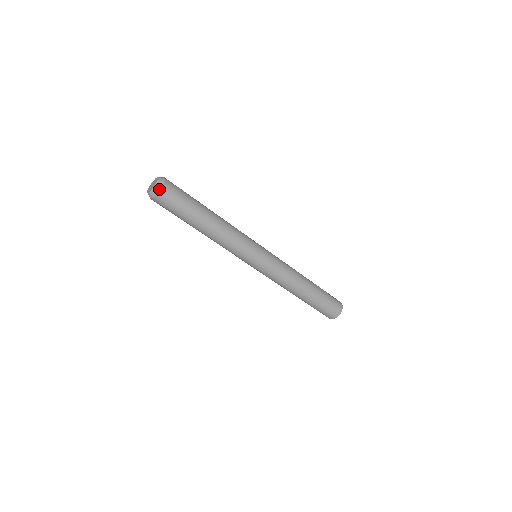
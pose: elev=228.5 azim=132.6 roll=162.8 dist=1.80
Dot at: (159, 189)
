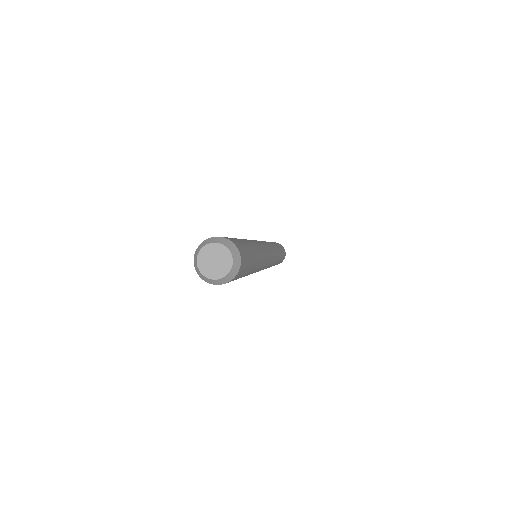
Dot at: (221, 284)
